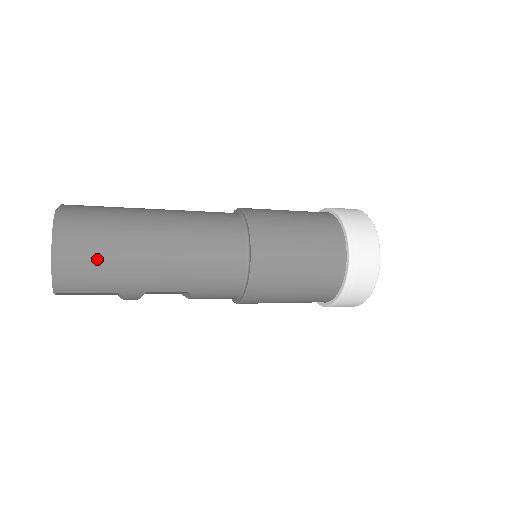
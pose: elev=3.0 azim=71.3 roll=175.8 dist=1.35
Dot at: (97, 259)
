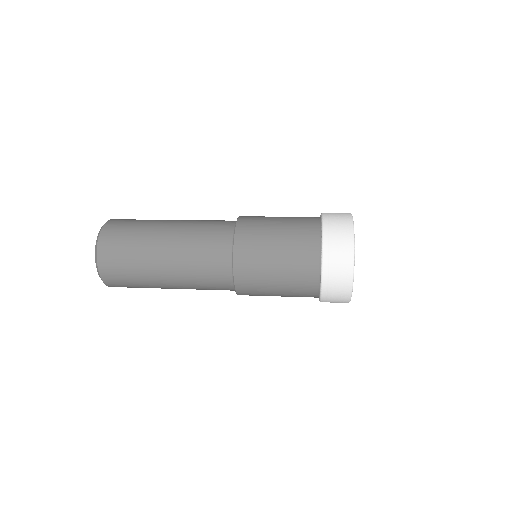
Dot at: (132, 287)
